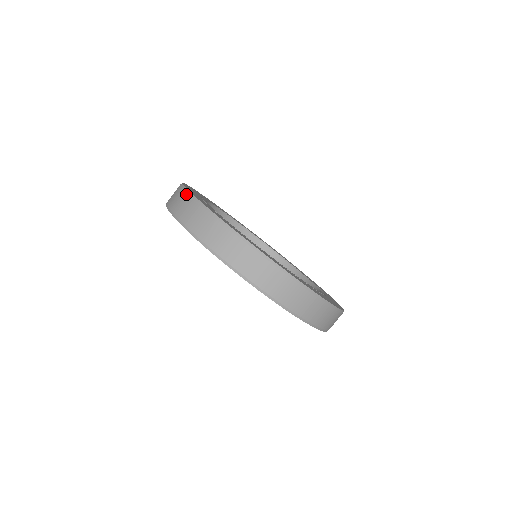
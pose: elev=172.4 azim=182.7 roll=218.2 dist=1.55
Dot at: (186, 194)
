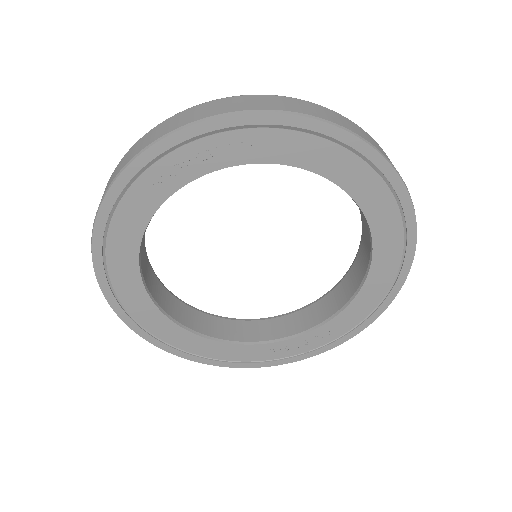
Dot at: occluded
